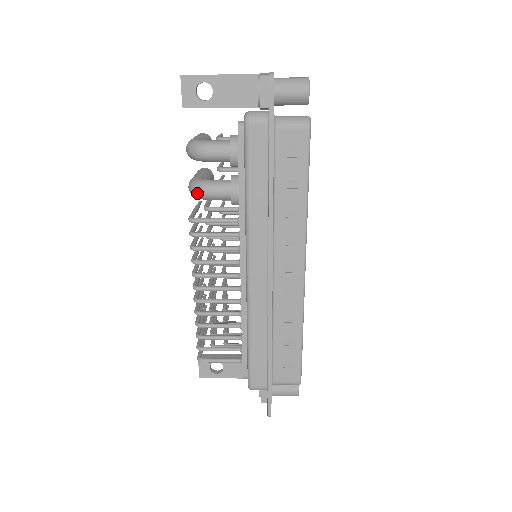
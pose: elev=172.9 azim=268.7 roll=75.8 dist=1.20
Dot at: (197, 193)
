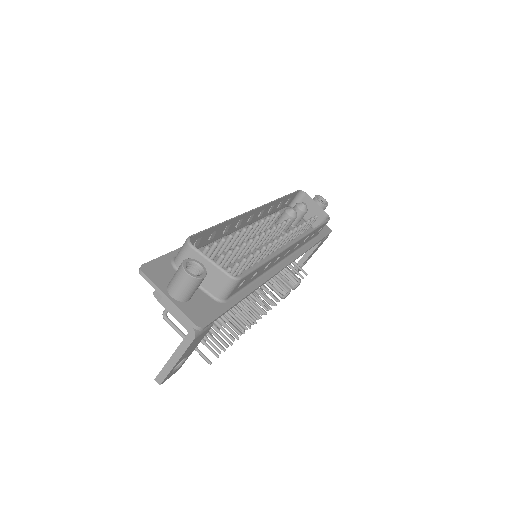
Dot at: occluded
